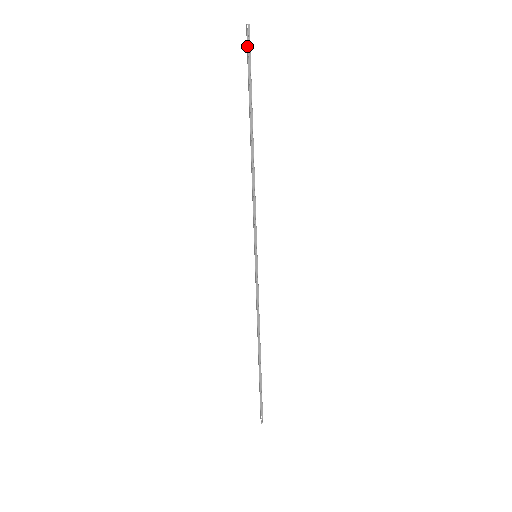
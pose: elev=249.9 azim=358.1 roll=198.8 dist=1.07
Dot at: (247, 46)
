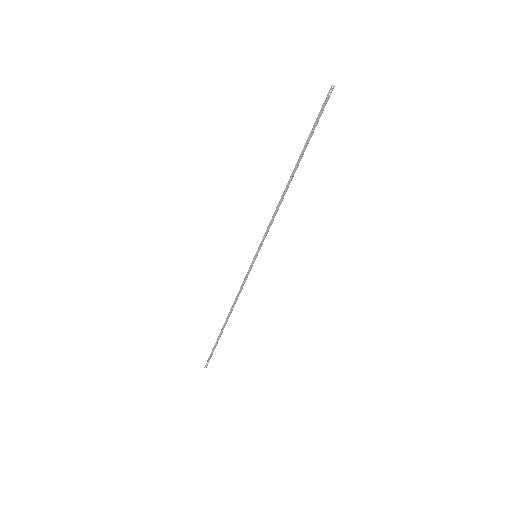
Dot at: (324, 102)
